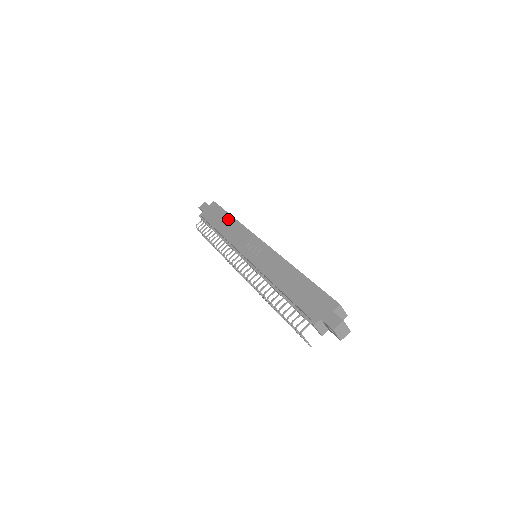
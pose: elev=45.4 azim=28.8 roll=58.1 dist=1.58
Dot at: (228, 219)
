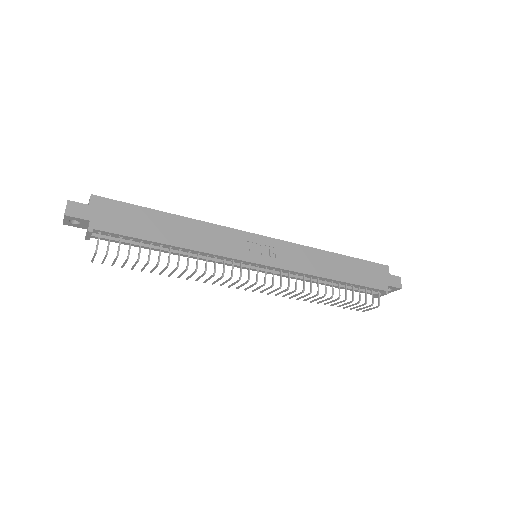
Dot at: (168, 220)
